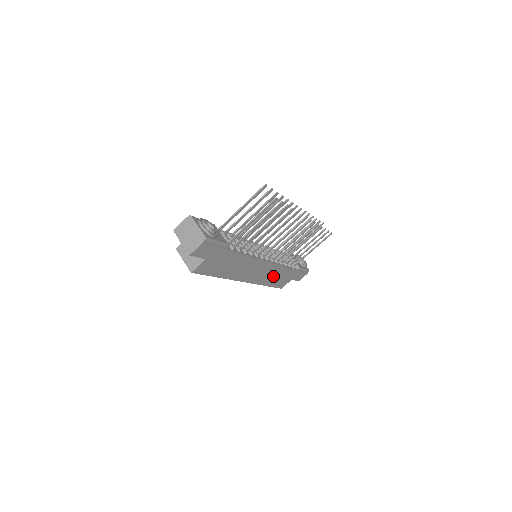
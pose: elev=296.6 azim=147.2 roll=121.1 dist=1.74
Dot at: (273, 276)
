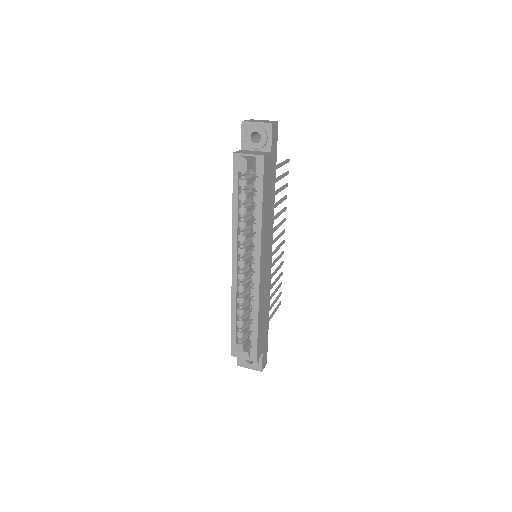
Dot at: (263, 306)
